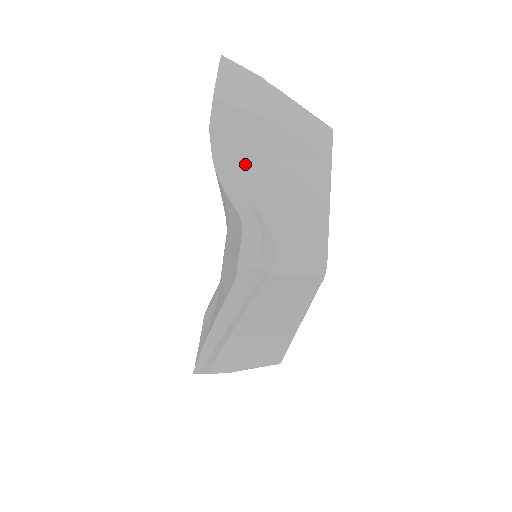
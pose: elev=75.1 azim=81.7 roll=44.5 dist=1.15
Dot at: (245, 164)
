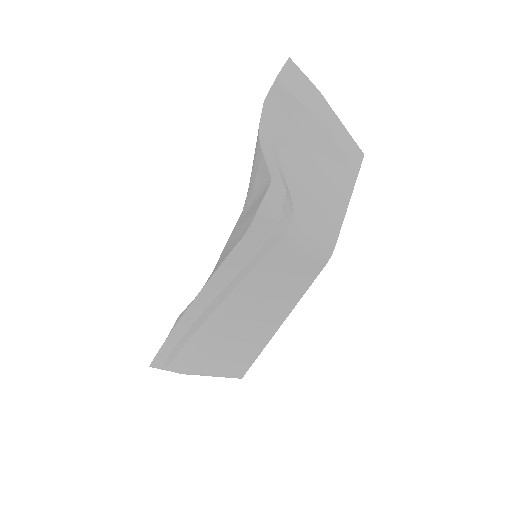
Dot at: (285, 143)
